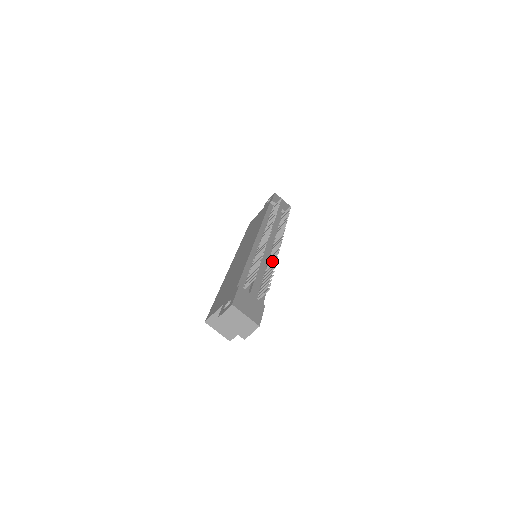
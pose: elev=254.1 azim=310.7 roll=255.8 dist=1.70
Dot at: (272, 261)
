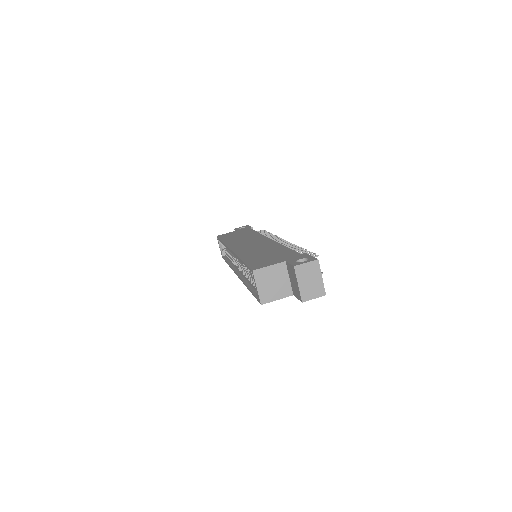
Dot at: occluded
